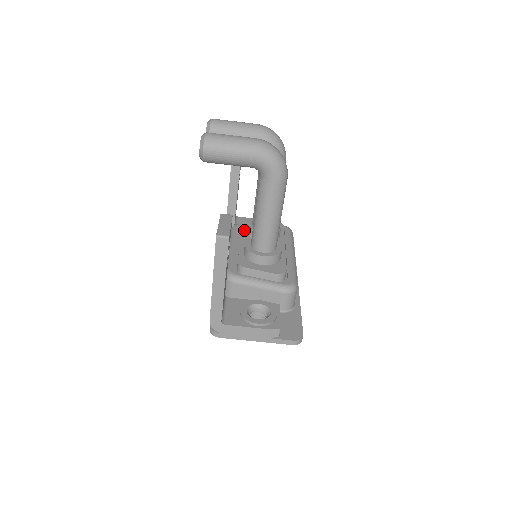
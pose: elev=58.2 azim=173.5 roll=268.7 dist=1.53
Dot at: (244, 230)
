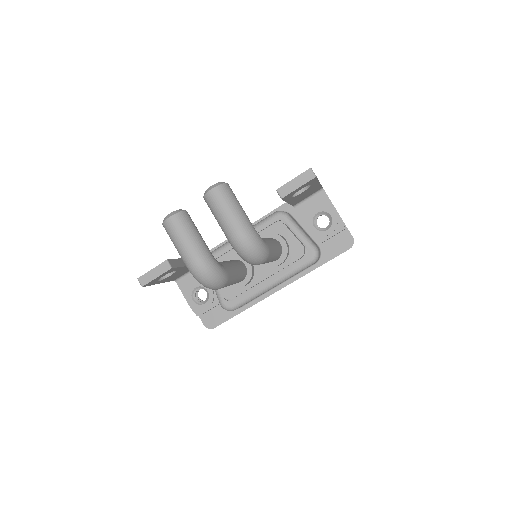
Dot at: (264, 233)
